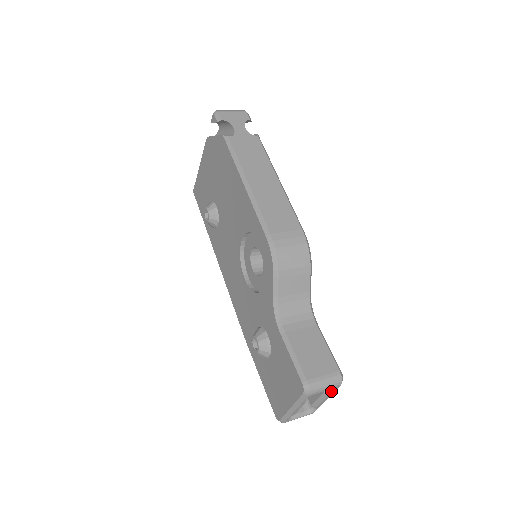
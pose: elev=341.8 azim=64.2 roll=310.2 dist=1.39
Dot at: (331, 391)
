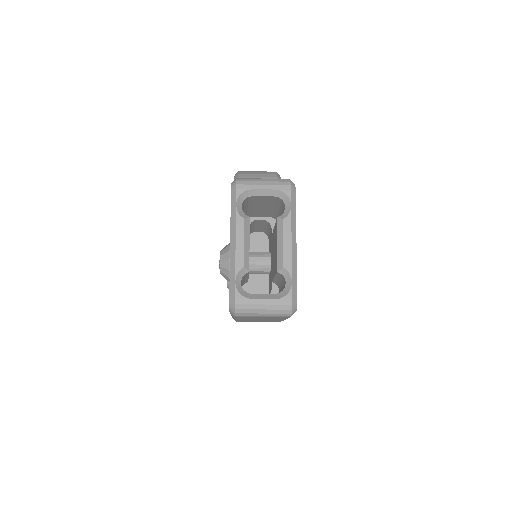
Dot at: (286, 212)
